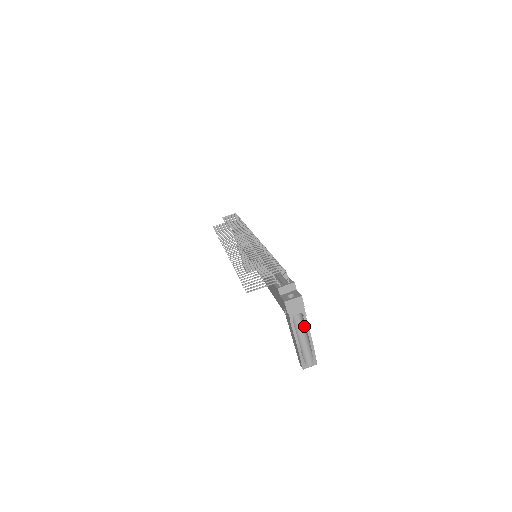
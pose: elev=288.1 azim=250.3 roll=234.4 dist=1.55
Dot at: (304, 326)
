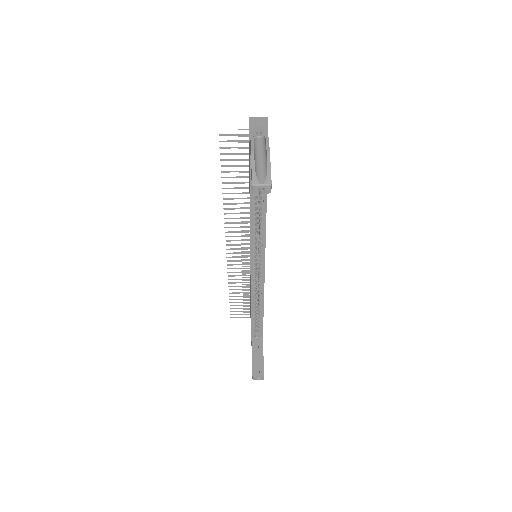
Dot at: (265, 147)
